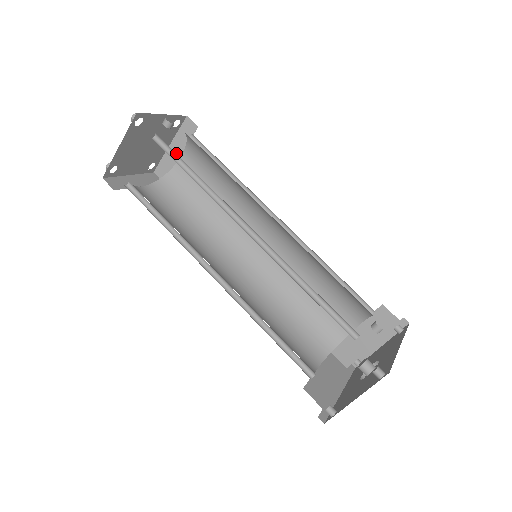
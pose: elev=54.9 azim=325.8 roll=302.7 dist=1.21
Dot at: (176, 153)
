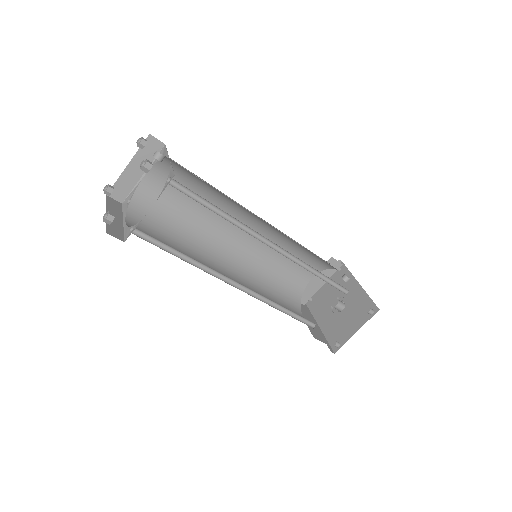
Dot at: (137, 172)
